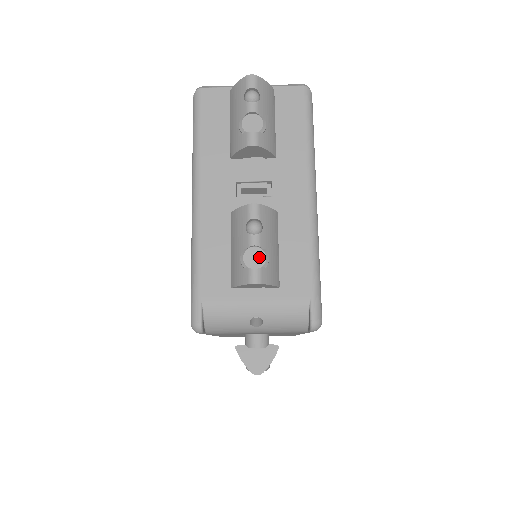
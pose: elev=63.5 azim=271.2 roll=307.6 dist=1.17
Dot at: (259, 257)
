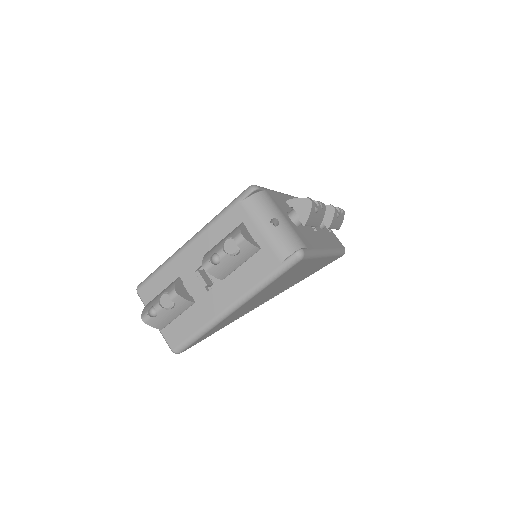
Dot at: (316, 205)
